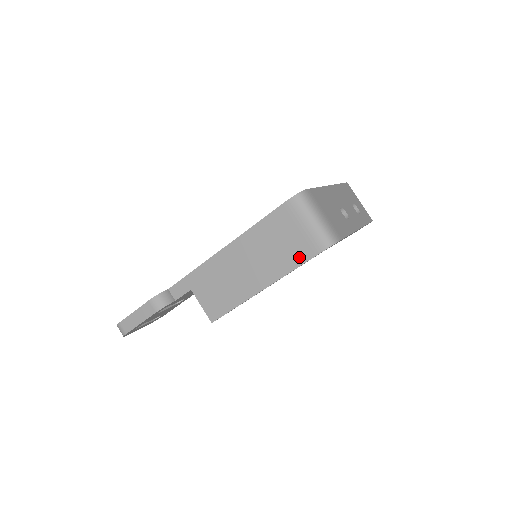
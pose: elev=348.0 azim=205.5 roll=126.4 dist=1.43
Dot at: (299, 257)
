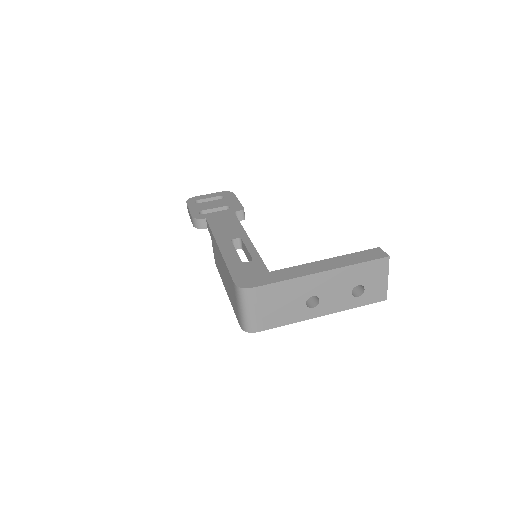
Dot at: (235, 310)
